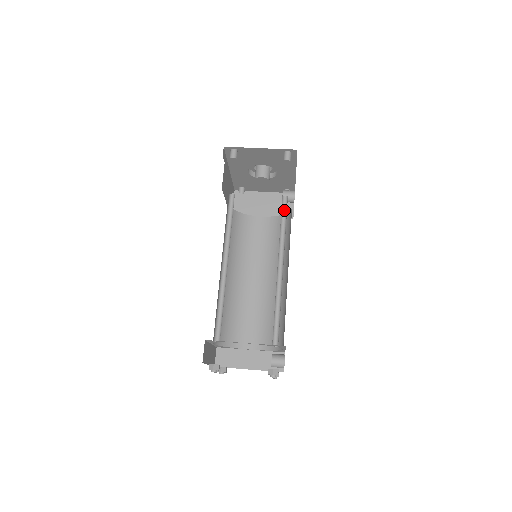
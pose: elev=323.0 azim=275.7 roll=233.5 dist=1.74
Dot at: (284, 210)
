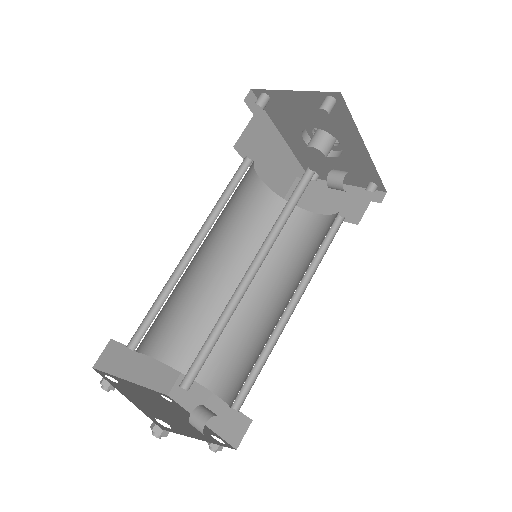
Dot at: (302, 190)
